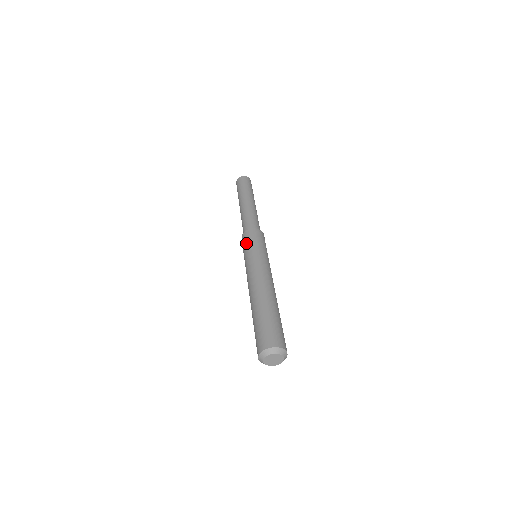
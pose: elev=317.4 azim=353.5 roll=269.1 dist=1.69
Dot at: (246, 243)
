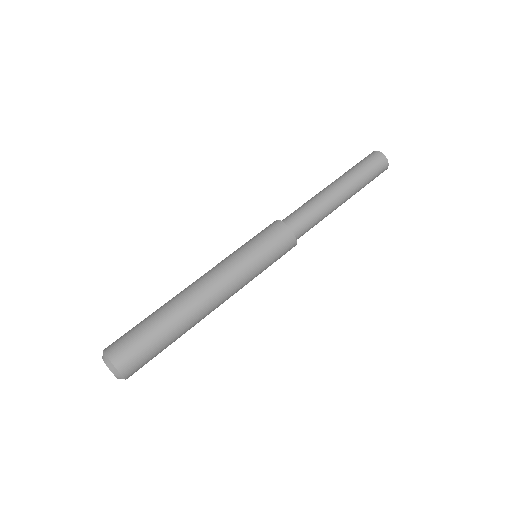
Dot at: (267, 239)
